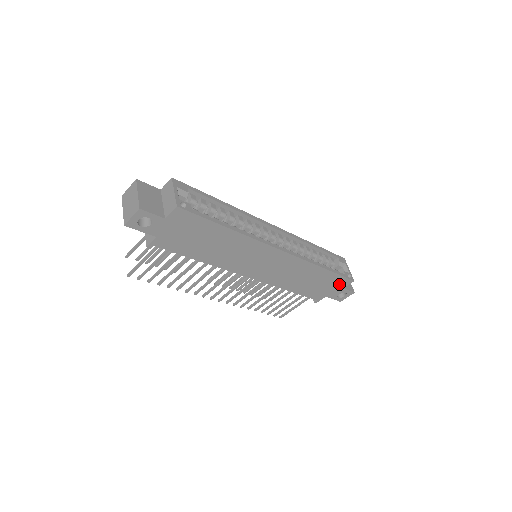
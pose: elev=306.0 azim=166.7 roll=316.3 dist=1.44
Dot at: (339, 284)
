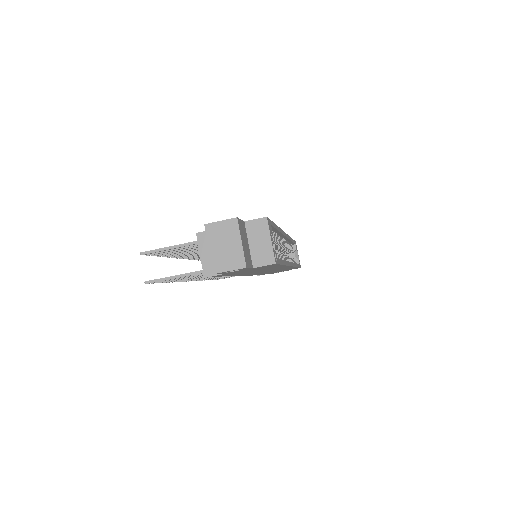
Dot at: occluded
